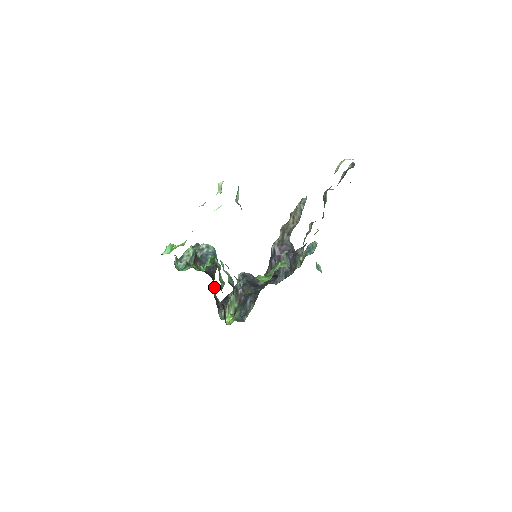
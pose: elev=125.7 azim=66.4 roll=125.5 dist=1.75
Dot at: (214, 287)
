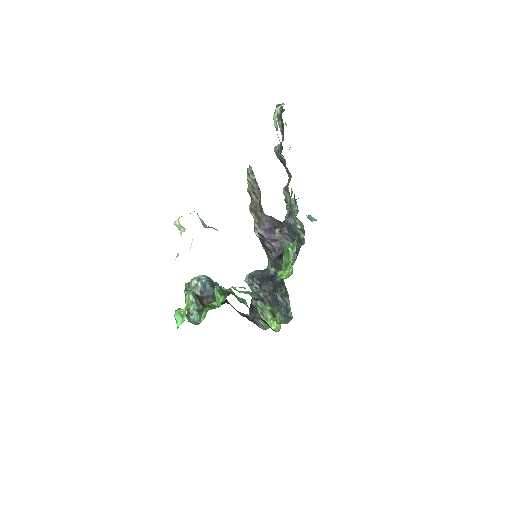
Dot at: (233, 307)
